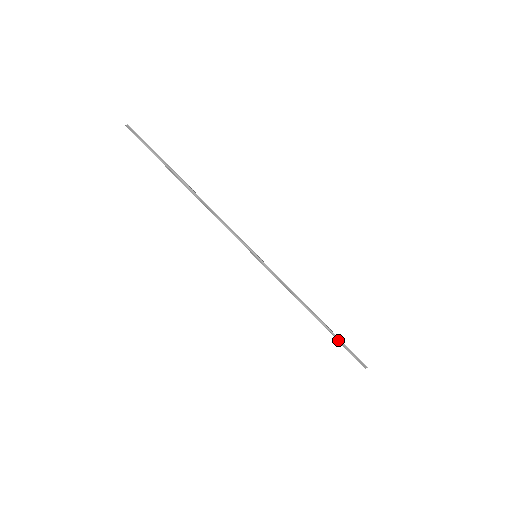
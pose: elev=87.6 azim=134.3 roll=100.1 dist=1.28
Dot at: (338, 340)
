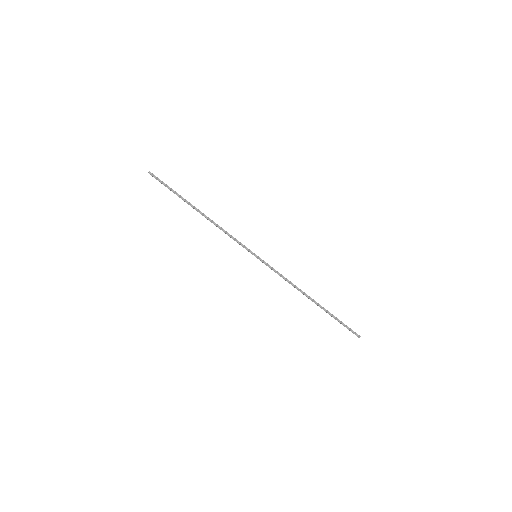
Dot at: (332, 316)
